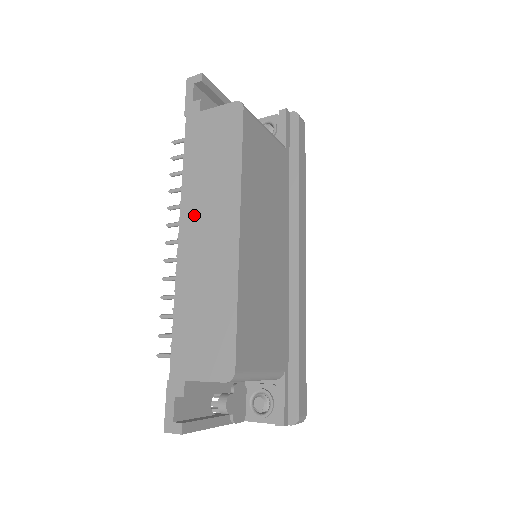
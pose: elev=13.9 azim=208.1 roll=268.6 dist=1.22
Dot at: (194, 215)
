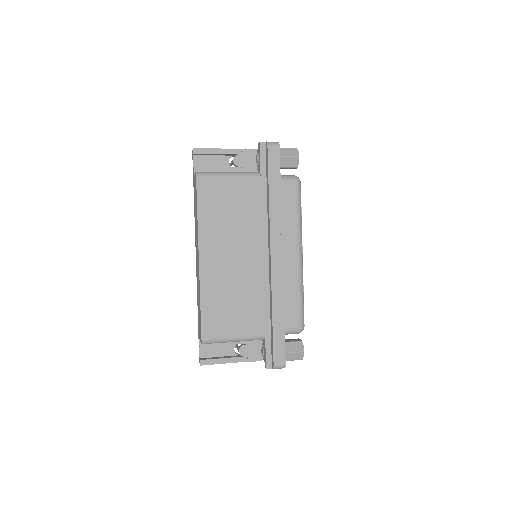
Dot at: occluded
